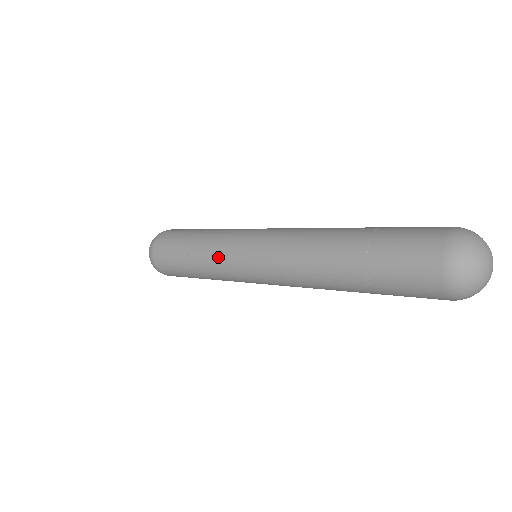
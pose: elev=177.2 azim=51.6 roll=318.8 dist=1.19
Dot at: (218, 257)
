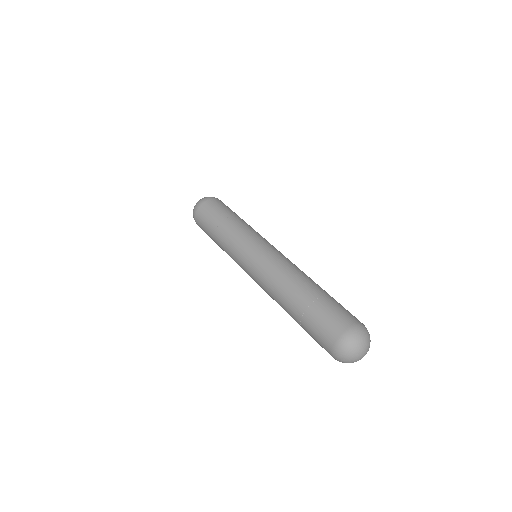
Dot at: (230, 253)
